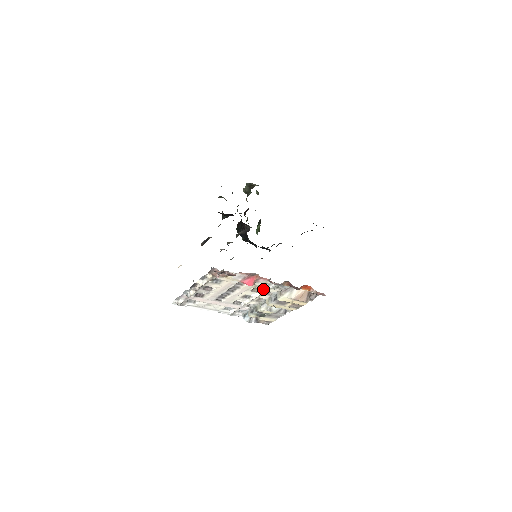
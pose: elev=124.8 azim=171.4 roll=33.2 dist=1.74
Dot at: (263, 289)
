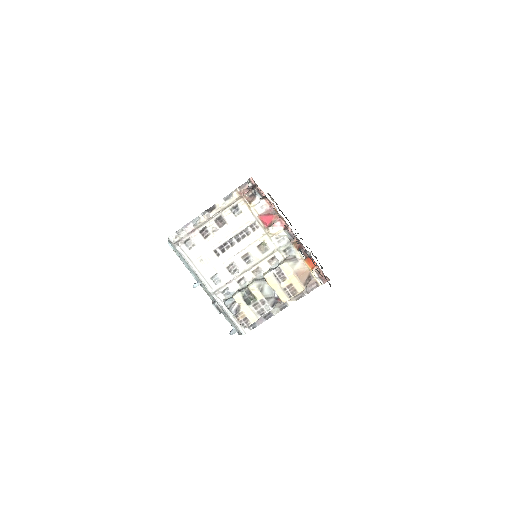
Dot at: (270, 248)
